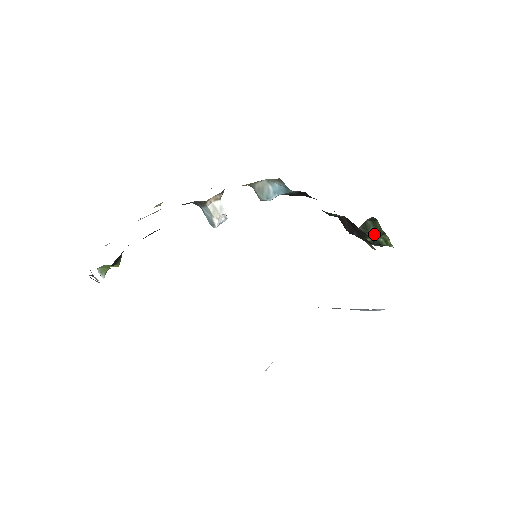
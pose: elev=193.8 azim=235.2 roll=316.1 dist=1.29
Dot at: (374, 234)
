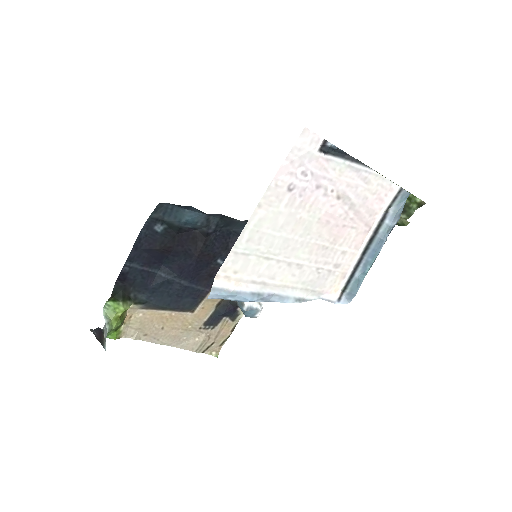
Dot at: occluded
